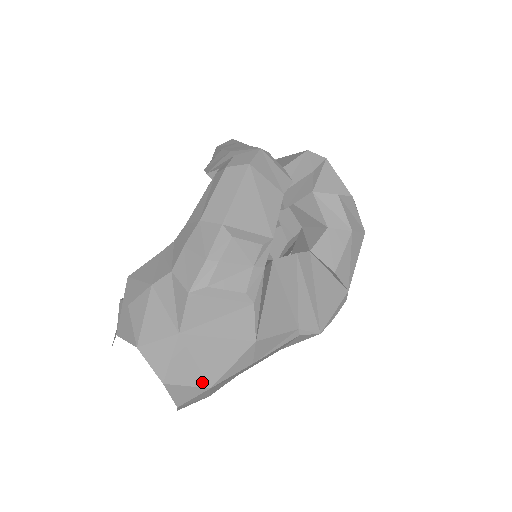
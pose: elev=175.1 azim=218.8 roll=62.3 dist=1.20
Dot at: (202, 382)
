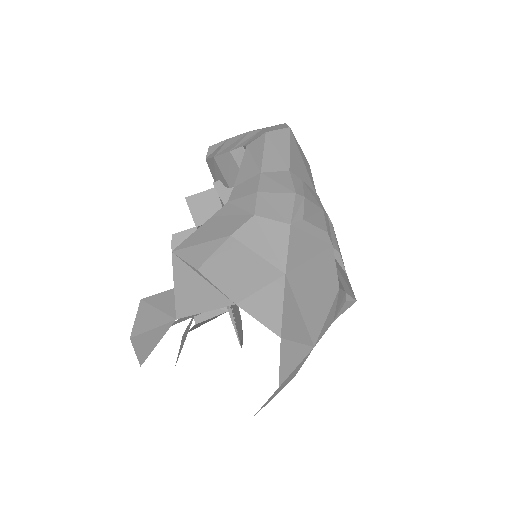
Dot at: (308, 338)
